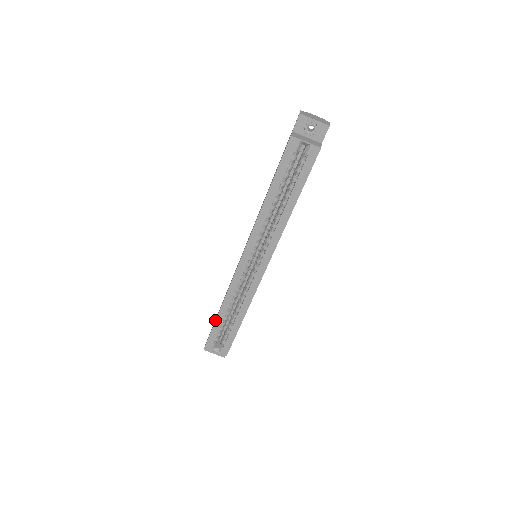
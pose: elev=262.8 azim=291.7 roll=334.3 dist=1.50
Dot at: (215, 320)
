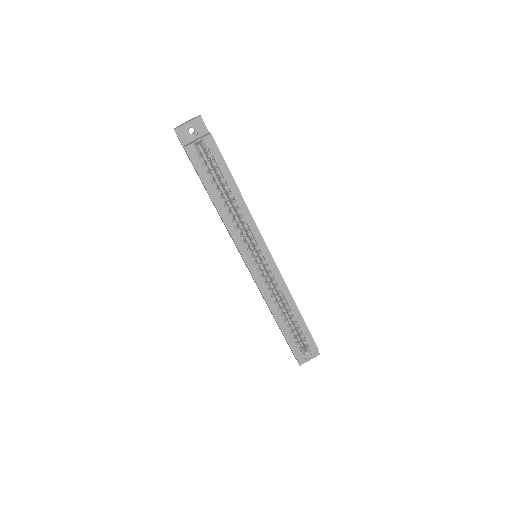
Dot at: occluded
